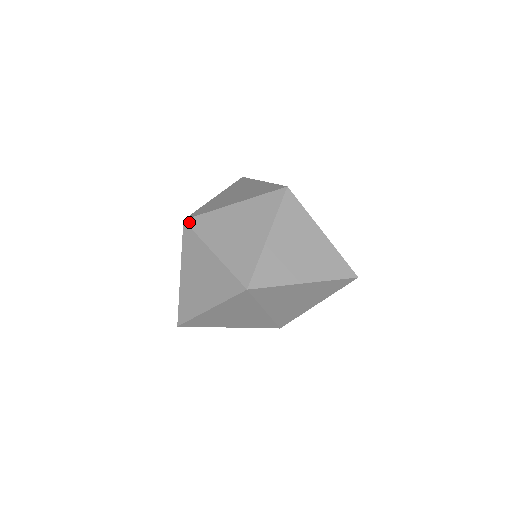
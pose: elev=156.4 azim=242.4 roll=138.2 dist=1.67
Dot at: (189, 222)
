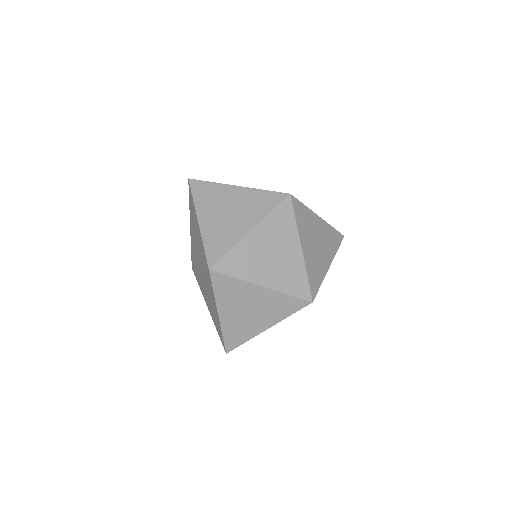
Dot at: (217, 269)
